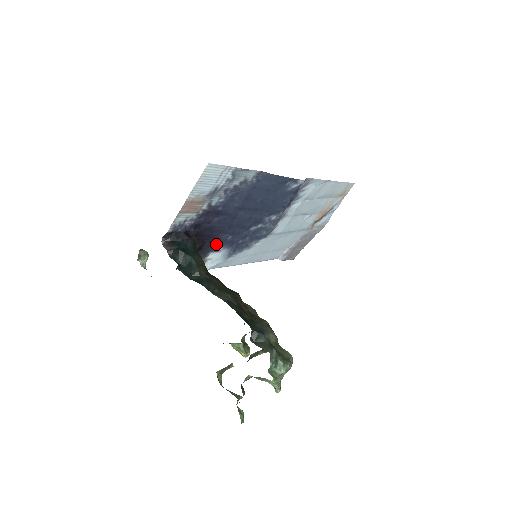
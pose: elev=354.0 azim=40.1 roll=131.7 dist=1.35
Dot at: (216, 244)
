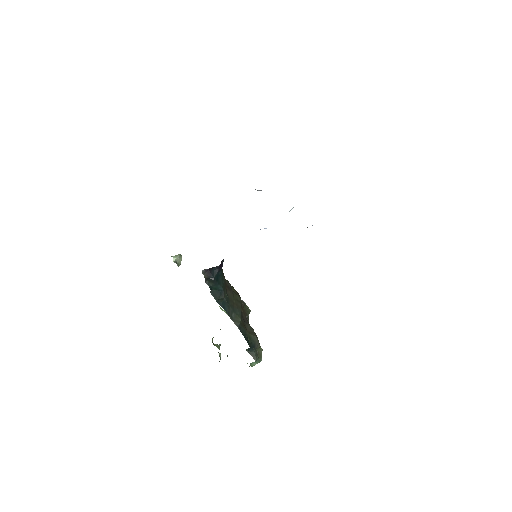
Dot at: occluded
